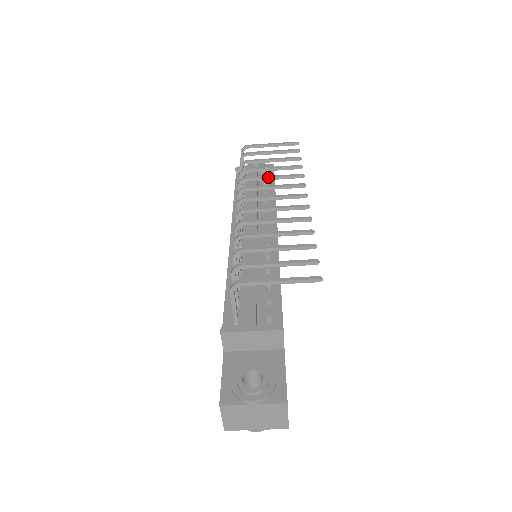
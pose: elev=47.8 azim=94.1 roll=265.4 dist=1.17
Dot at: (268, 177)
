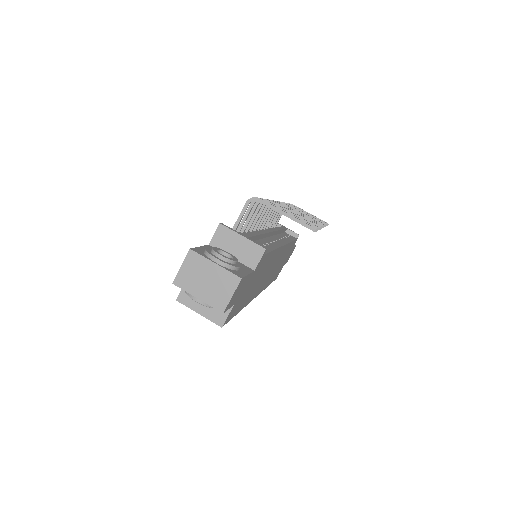
Dot at: (300, 211)
